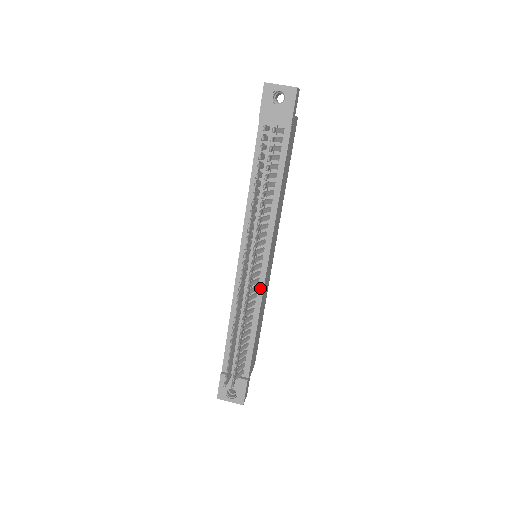
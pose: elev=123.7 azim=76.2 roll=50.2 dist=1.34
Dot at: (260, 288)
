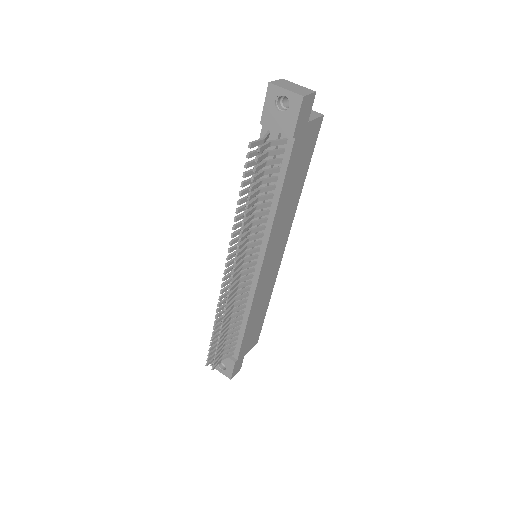
Dot at: (252, 290)
